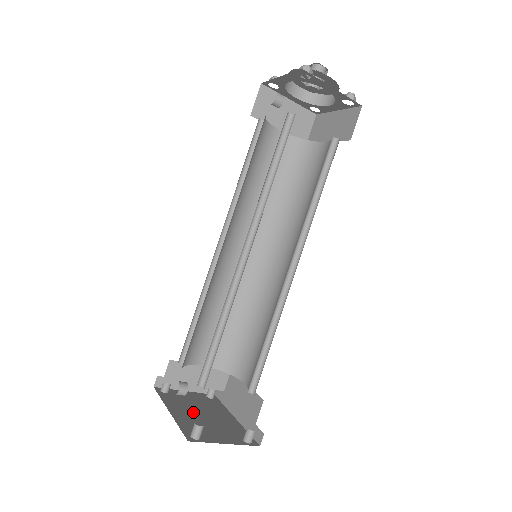
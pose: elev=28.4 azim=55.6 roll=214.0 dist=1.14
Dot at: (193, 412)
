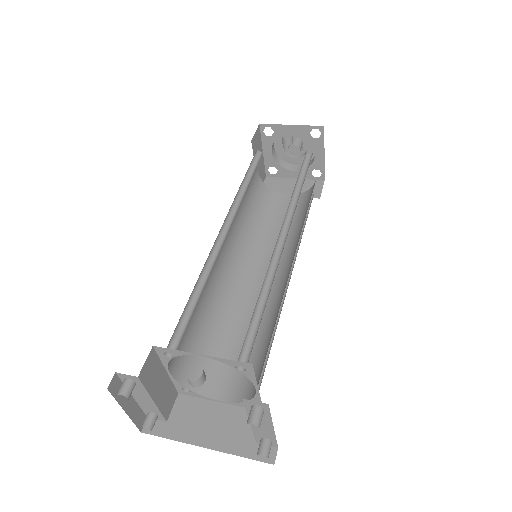
Dot at: occluded
